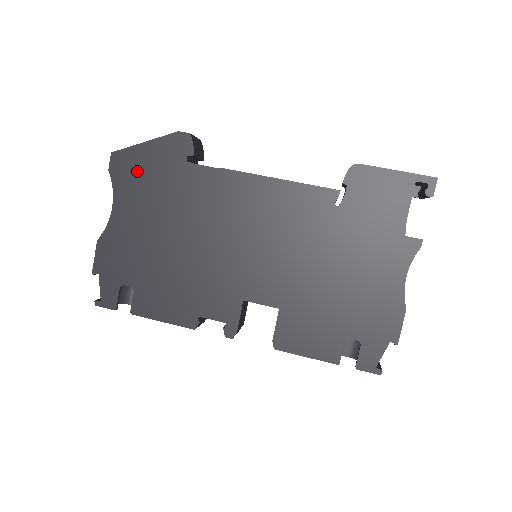
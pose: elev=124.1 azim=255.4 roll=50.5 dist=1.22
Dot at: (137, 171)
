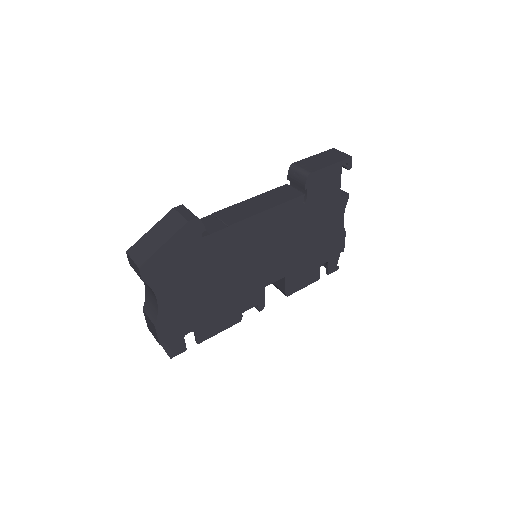
Dot at: (166, 266)
